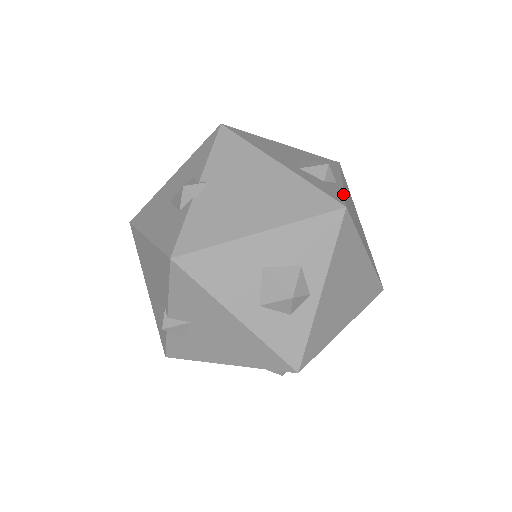
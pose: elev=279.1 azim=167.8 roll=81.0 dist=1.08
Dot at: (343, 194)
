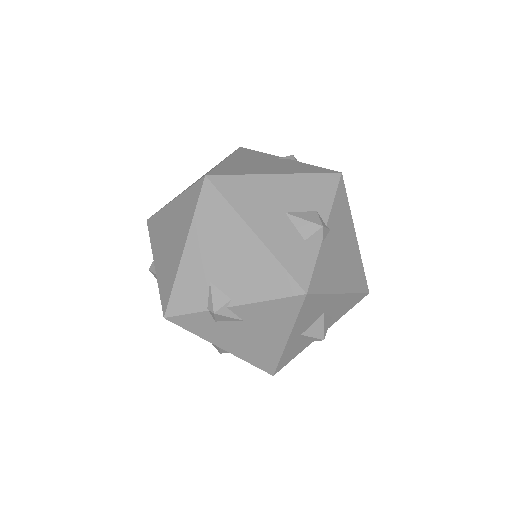
Dot at: occluded
